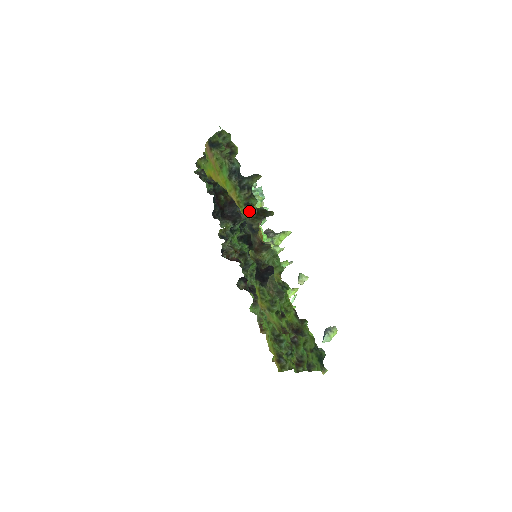
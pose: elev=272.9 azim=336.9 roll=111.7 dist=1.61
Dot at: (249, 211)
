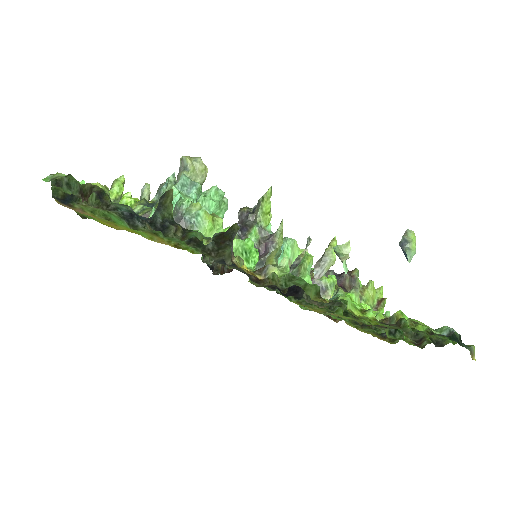
Dot at: (202, 247)
